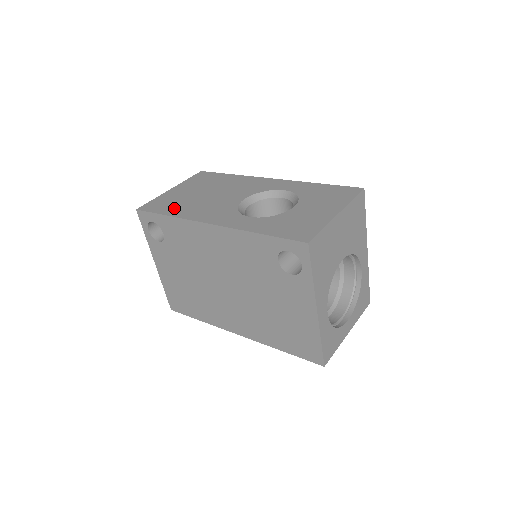
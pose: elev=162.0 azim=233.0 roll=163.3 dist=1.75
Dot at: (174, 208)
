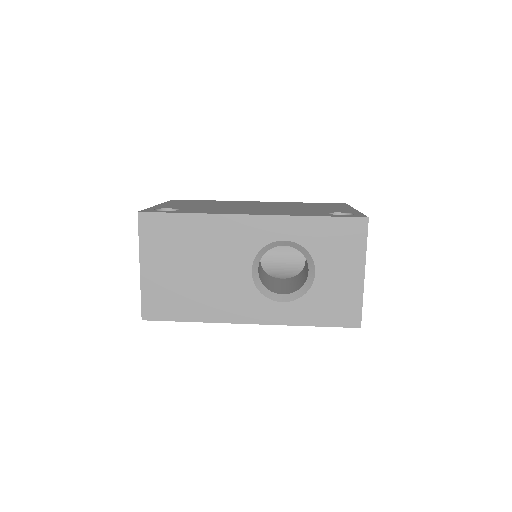
Dot at: (186, 308)
